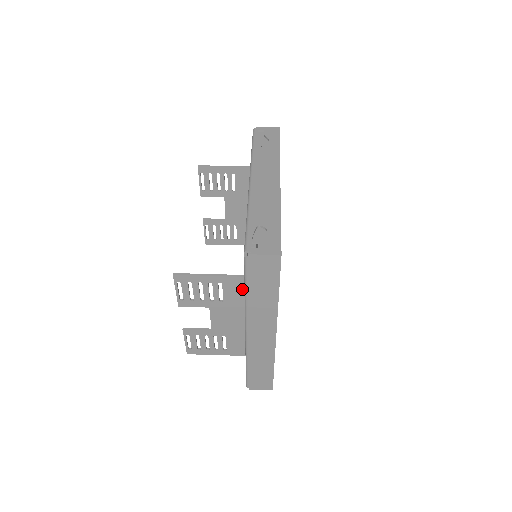
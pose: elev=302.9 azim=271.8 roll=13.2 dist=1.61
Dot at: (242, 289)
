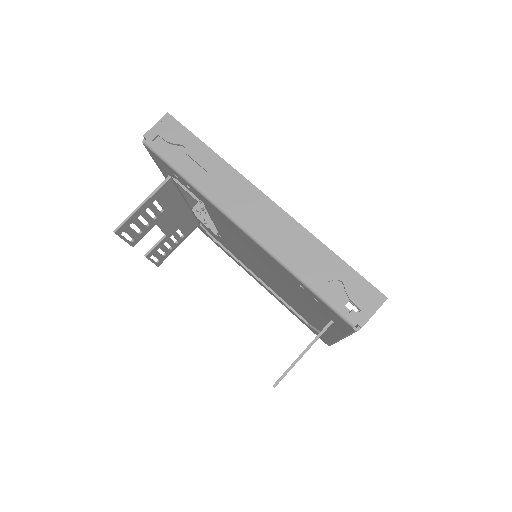
Dot at: occluded
